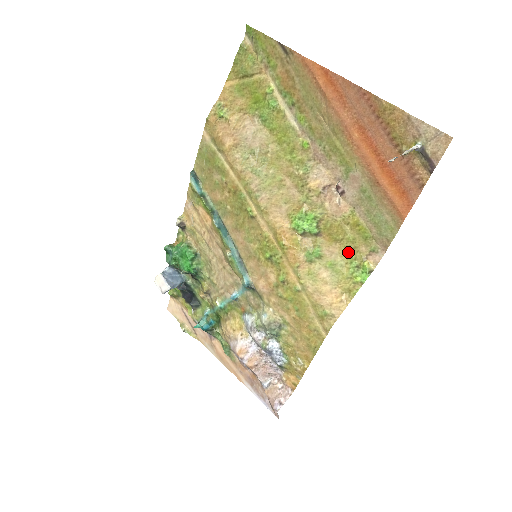
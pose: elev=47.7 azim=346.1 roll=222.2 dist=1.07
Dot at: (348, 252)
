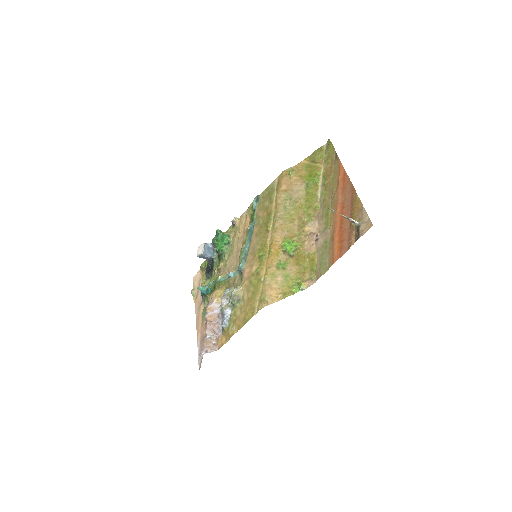
Dot at: (299, 273)
